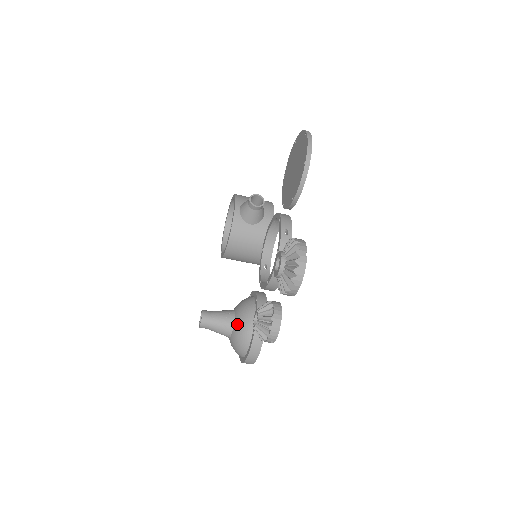
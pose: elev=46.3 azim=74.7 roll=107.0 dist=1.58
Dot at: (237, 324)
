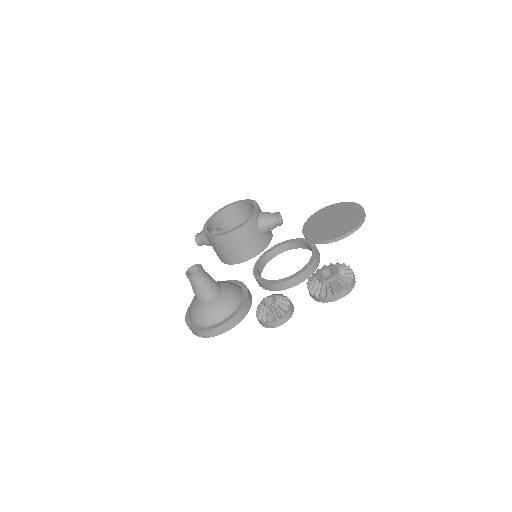
Dot at: (223, 296)
